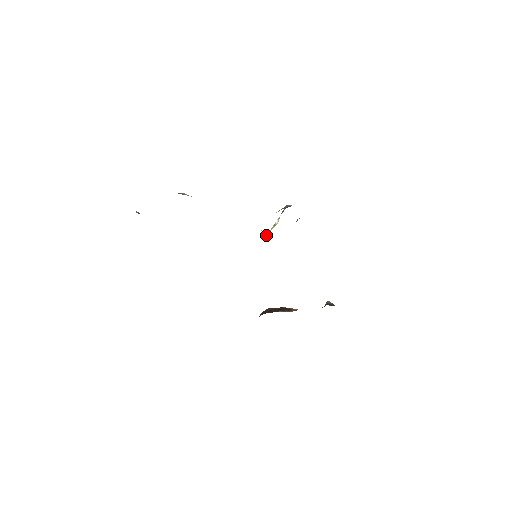
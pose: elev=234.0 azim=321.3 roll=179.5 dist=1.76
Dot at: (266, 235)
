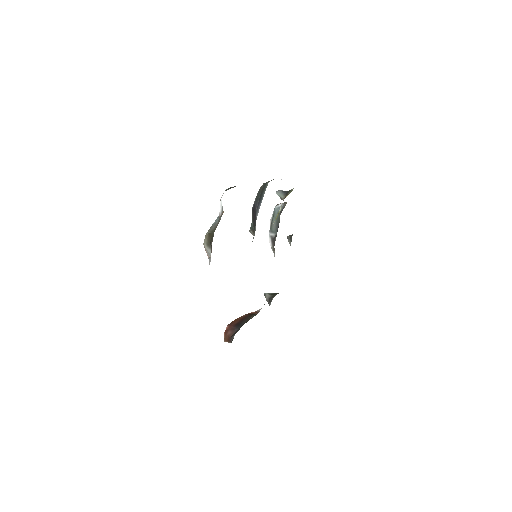
Dot at: occluded
